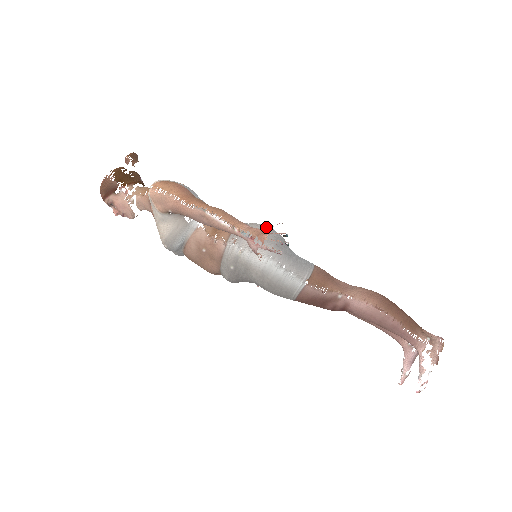
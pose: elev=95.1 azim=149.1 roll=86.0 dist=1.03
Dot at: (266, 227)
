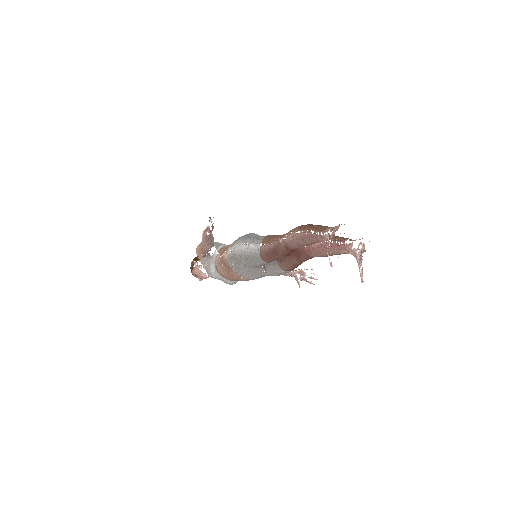
Dot at: occluded
